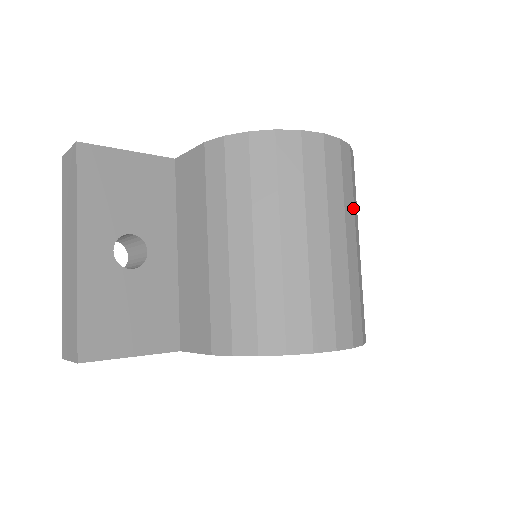
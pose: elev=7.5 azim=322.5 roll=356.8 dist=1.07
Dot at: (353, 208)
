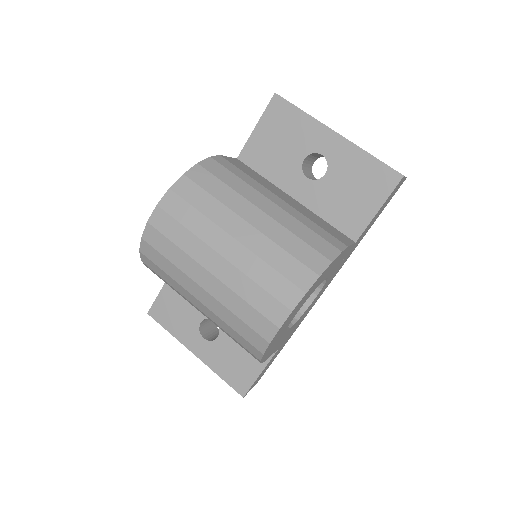
Dot at: (210, 222)
